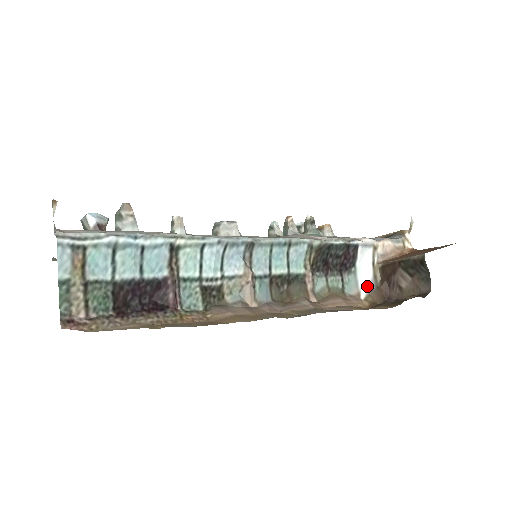
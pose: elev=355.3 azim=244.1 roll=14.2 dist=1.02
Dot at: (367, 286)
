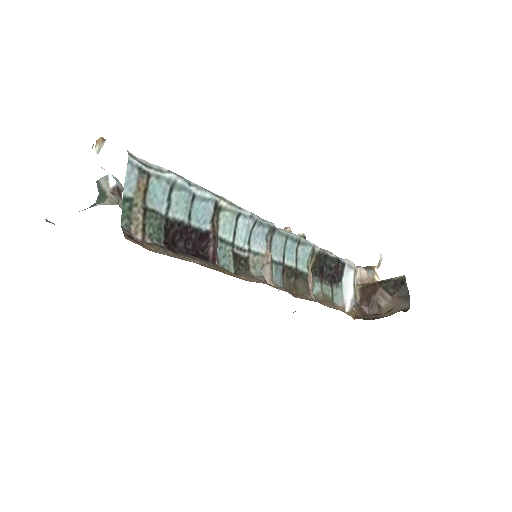
Dot at: (350, 302)
